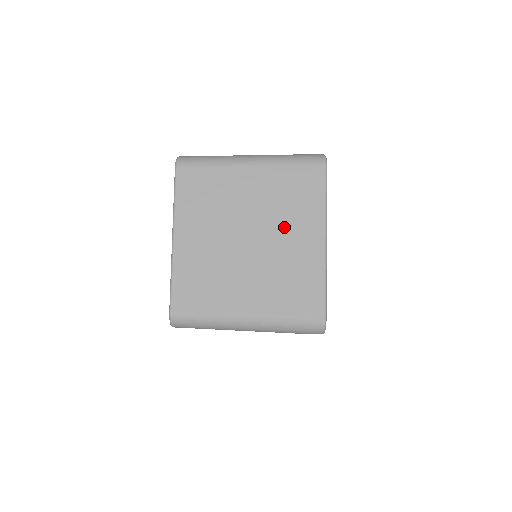
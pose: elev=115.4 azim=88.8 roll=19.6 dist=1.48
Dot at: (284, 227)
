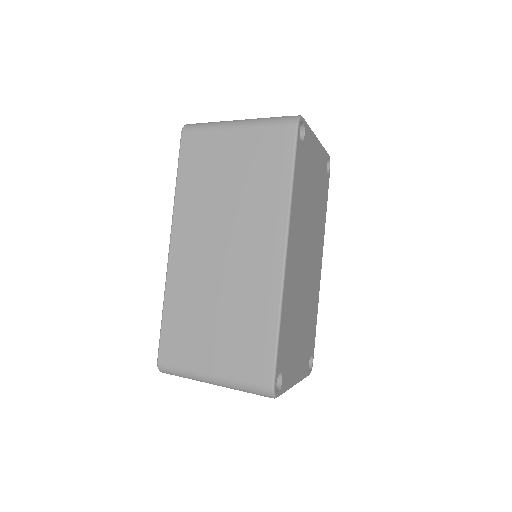
Dot at: occluded
